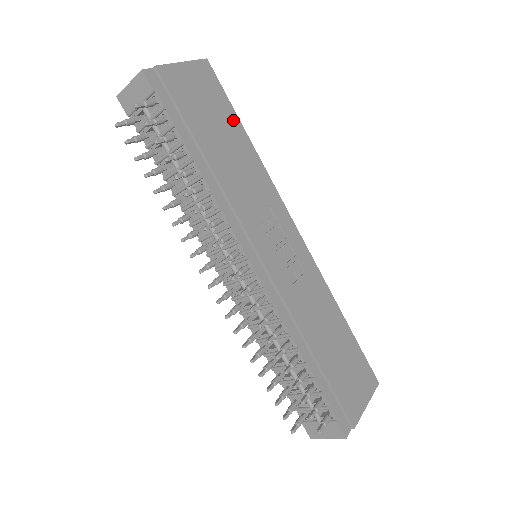
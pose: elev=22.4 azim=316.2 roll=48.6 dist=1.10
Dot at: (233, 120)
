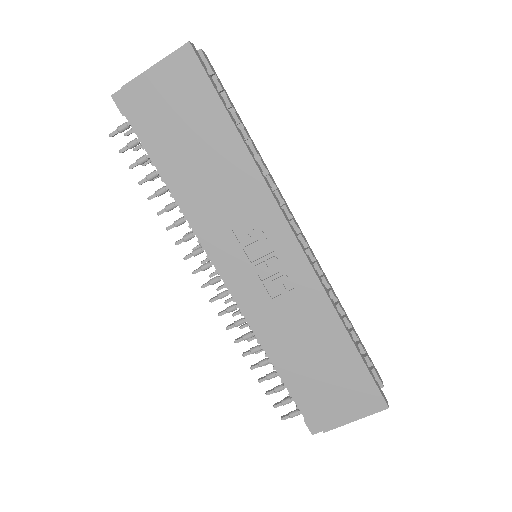
Dot at: (218, 118)
